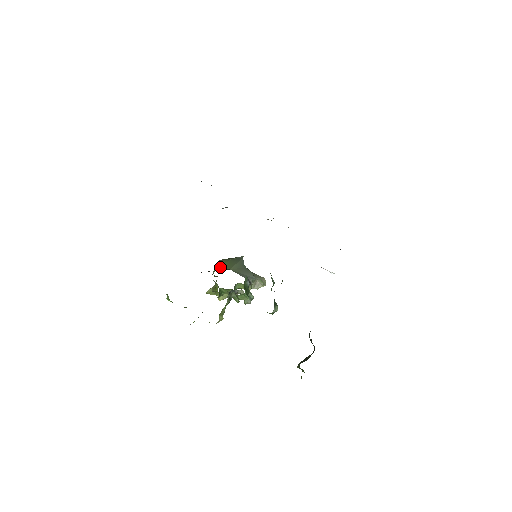
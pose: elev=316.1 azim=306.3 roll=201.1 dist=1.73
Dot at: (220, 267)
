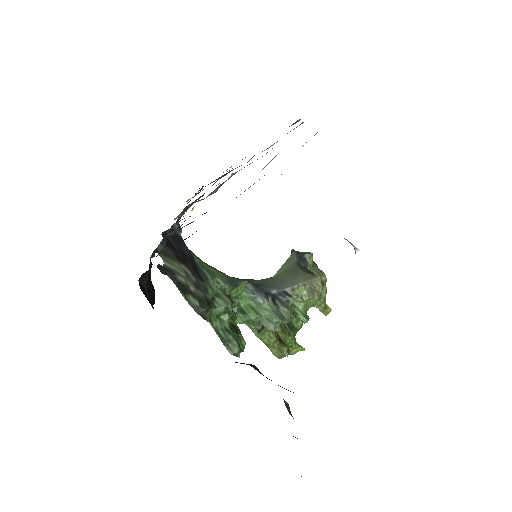
Dot at: occluded
